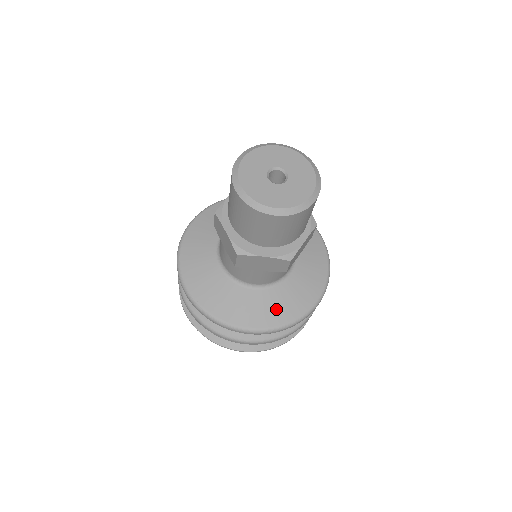
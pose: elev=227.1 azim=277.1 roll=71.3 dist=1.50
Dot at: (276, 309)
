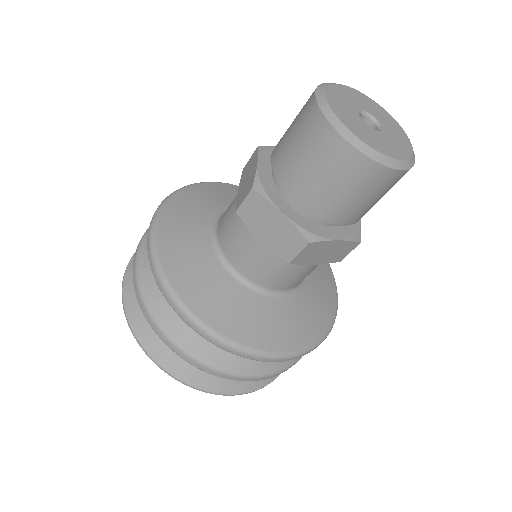
Dot at: (311, 318)
